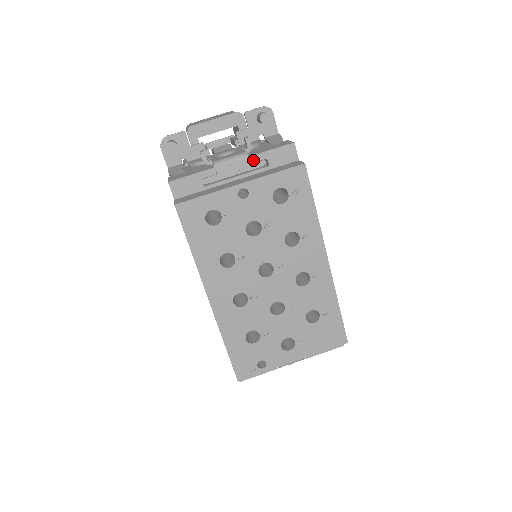
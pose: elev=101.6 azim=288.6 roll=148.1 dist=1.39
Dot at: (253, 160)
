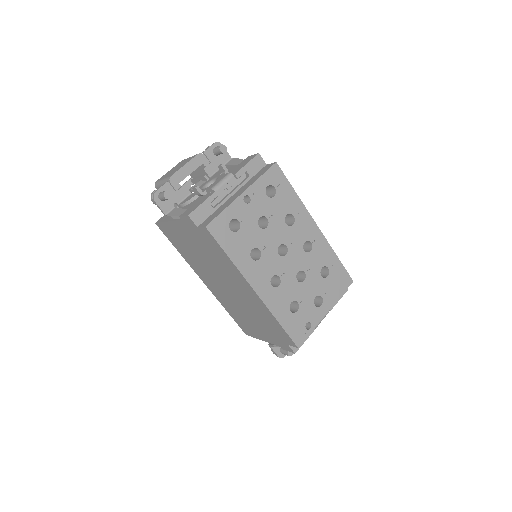
Dot at: (238, 176)
